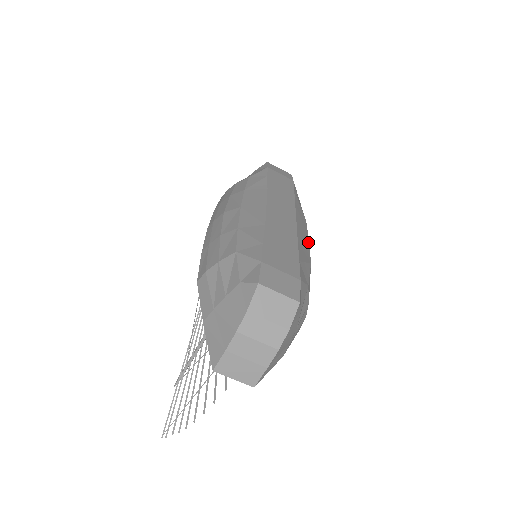
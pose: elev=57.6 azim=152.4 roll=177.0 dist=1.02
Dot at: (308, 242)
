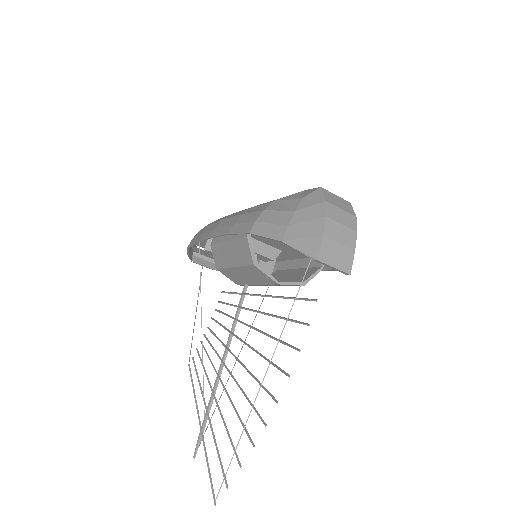
Dot at: occluded
